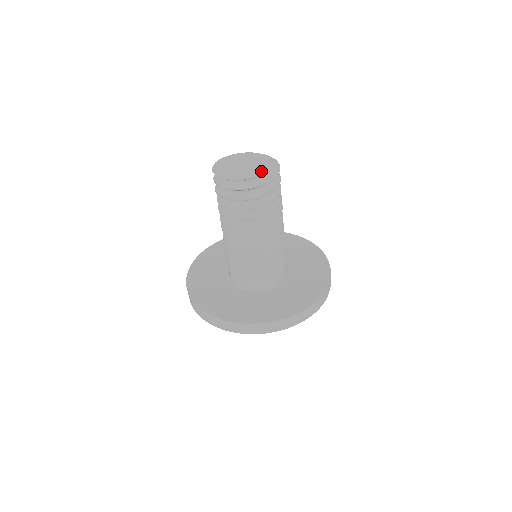
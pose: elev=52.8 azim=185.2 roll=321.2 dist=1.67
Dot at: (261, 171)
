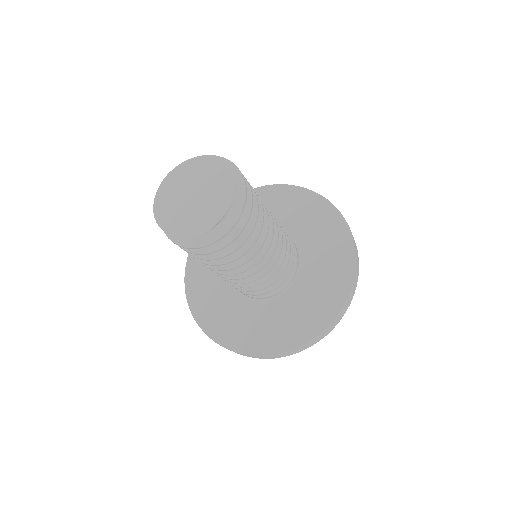
Dot at: (216, 214)
